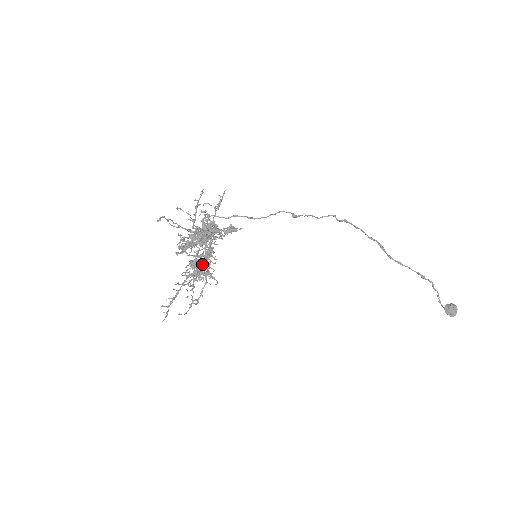
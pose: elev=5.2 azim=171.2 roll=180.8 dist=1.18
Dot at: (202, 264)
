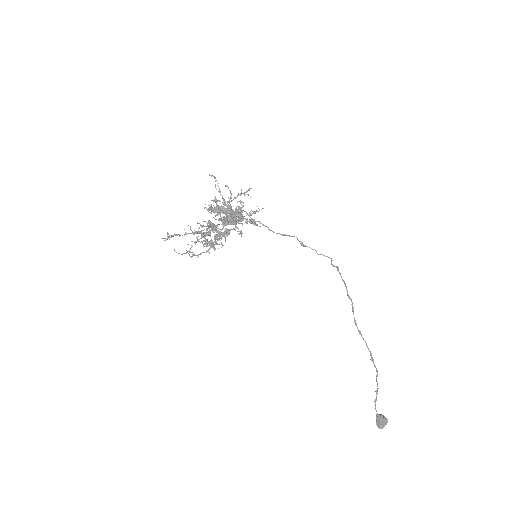
Dot at: (214, 235)
